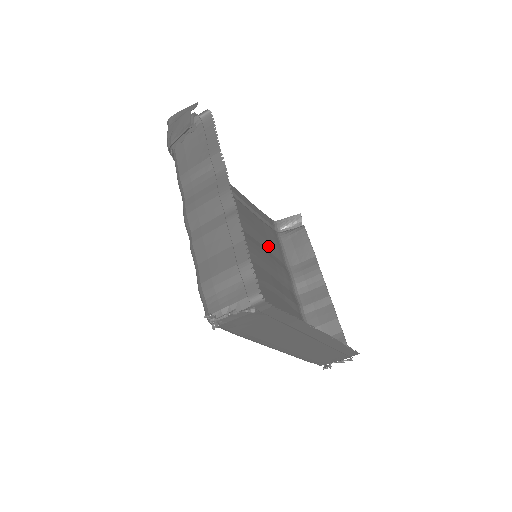
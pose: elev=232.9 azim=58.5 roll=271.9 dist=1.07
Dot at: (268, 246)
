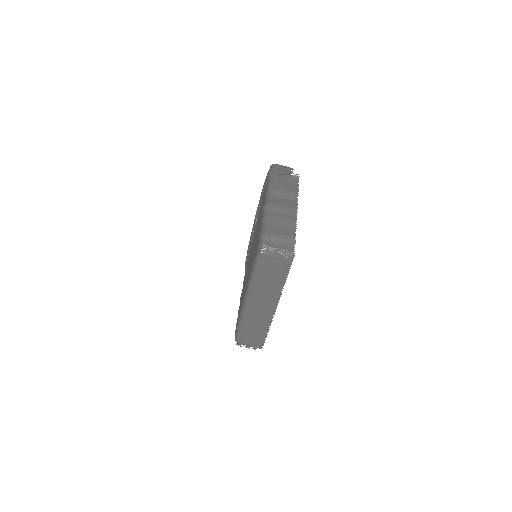
Dot at: occluded
